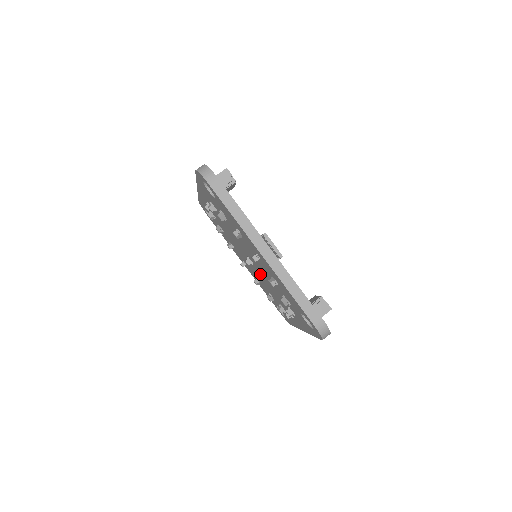
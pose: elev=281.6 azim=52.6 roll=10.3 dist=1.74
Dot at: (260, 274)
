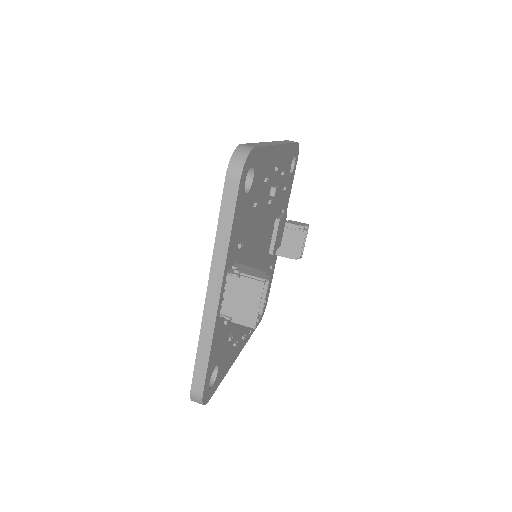
Dot at: occluded
